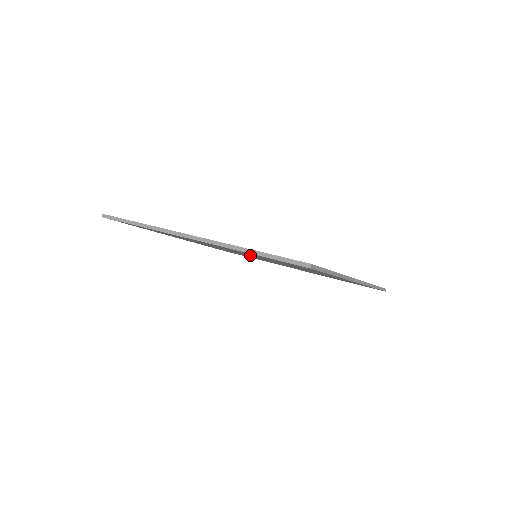
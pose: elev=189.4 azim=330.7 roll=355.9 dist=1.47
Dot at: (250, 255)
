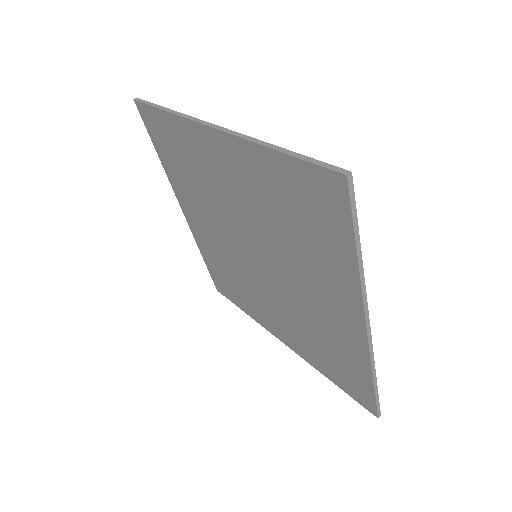
Dot at: (256, 223)
